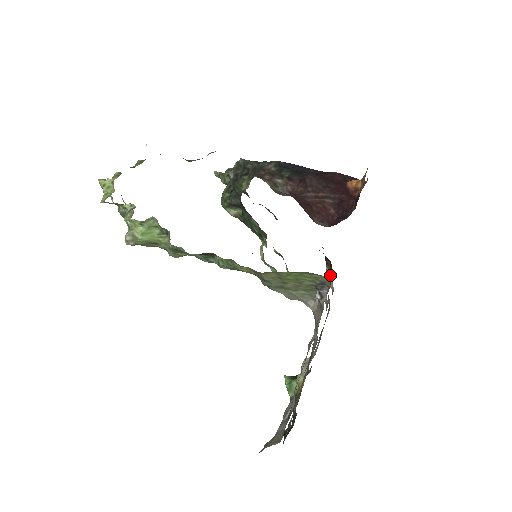
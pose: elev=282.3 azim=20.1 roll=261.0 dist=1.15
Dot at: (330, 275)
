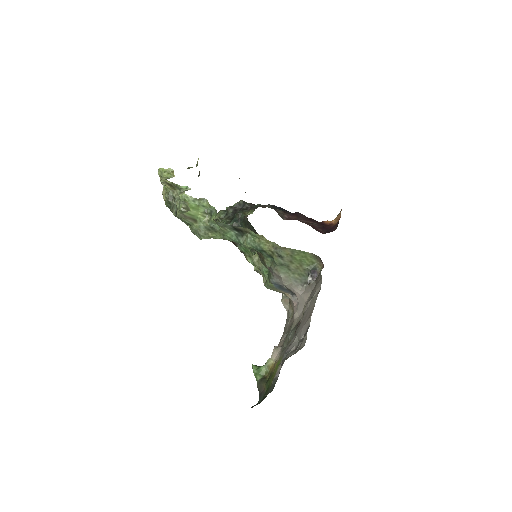
Dot at: (287, 299)
